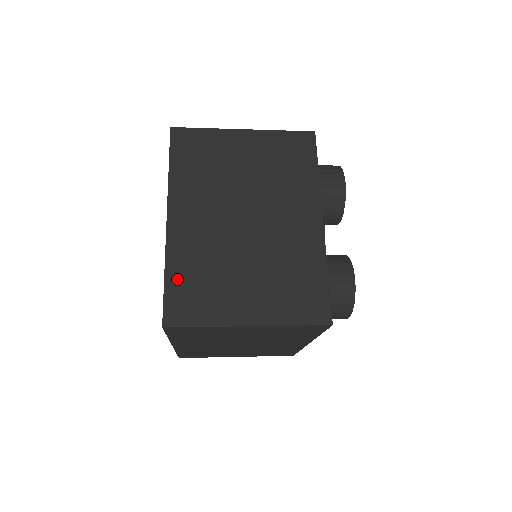
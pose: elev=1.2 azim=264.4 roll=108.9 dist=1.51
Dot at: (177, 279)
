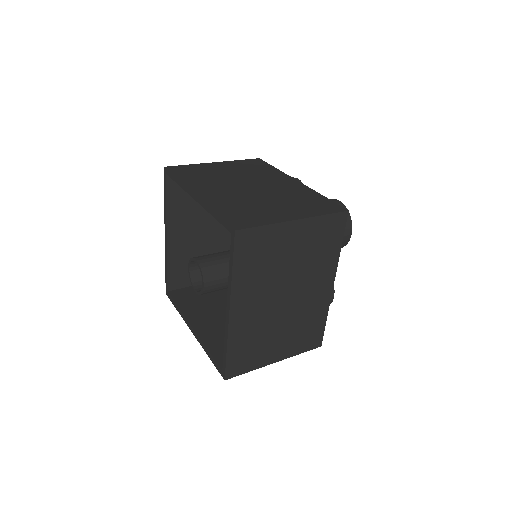
Dot at: (235, 351)
